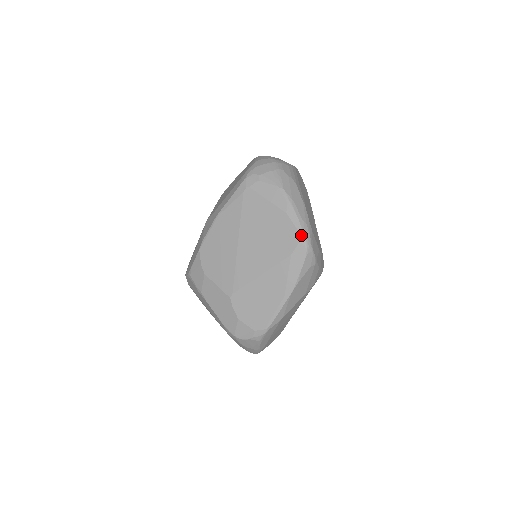
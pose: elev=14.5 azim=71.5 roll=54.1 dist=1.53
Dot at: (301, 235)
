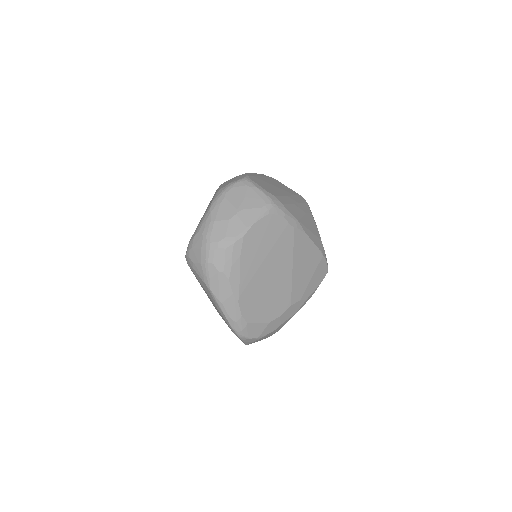
Dot at: (232, 330)
